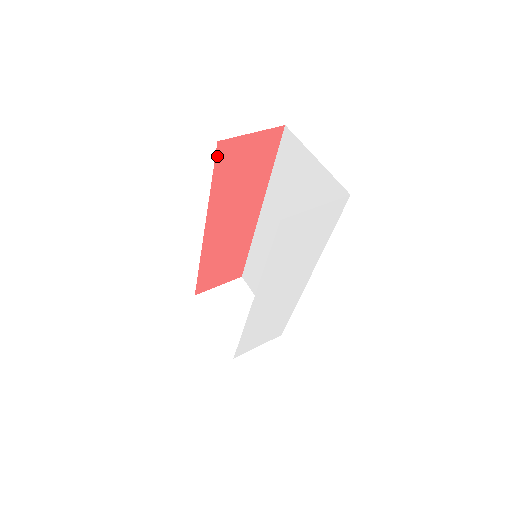
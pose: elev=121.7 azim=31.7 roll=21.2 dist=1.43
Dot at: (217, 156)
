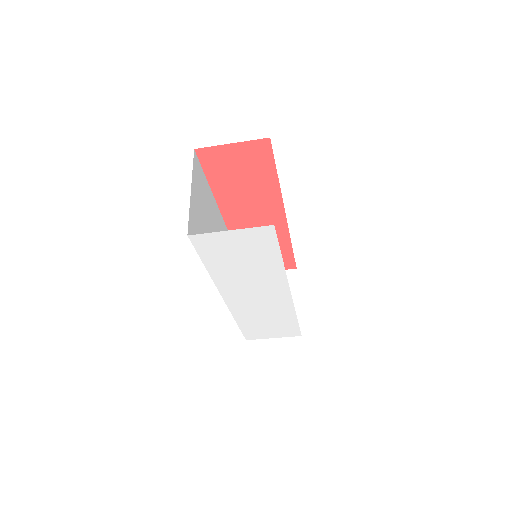
Dot at: (202, 161)
